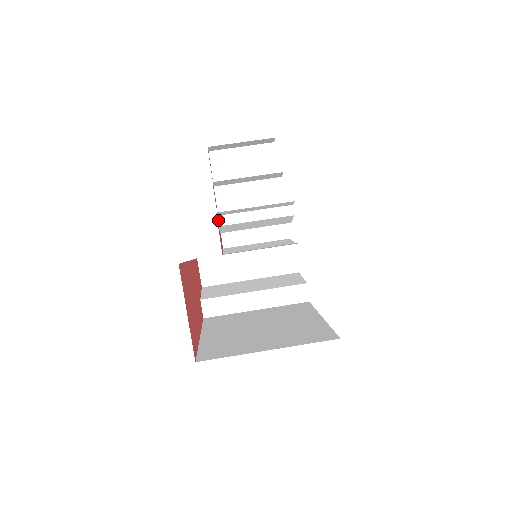
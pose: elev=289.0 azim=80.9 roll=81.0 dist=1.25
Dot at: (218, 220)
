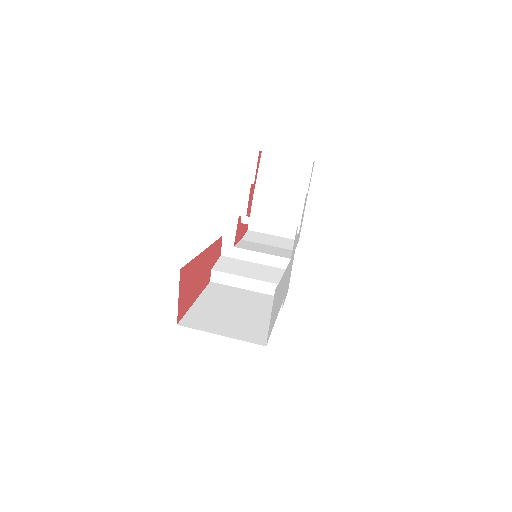
Dot at: (241, 218)
